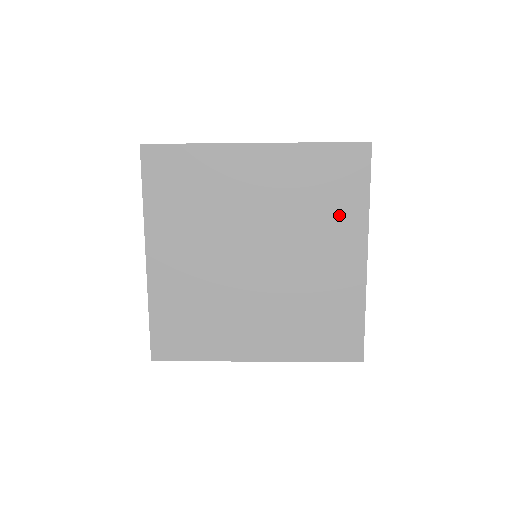
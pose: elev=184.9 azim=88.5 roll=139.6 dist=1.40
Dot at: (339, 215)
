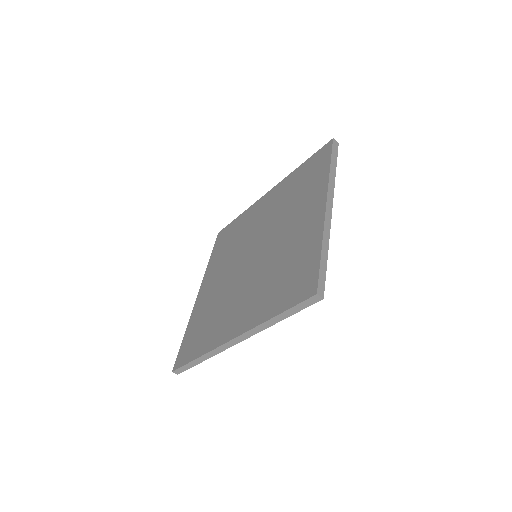
Dot at: (309, 191)
